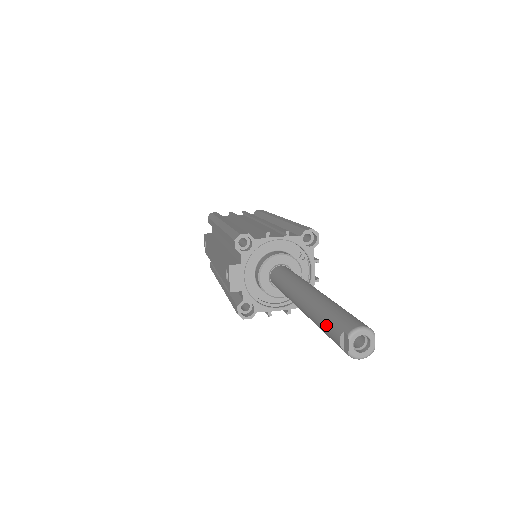
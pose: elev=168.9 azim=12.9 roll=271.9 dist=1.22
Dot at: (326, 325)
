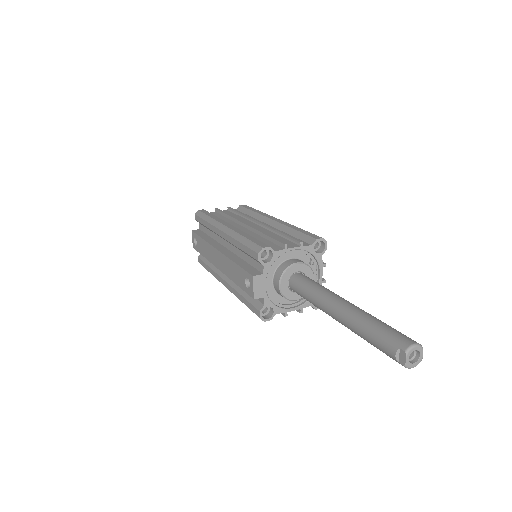
Dot at: (377, 340)
